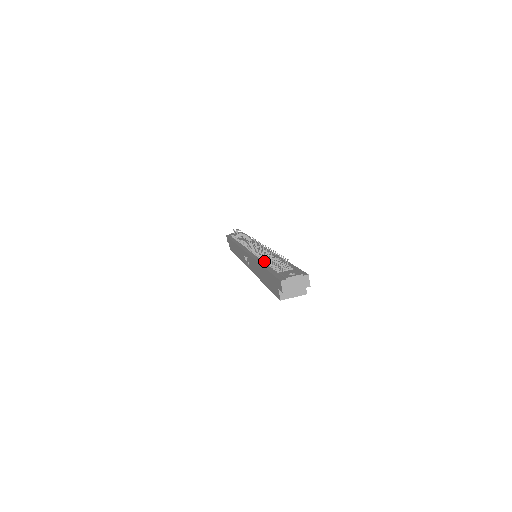
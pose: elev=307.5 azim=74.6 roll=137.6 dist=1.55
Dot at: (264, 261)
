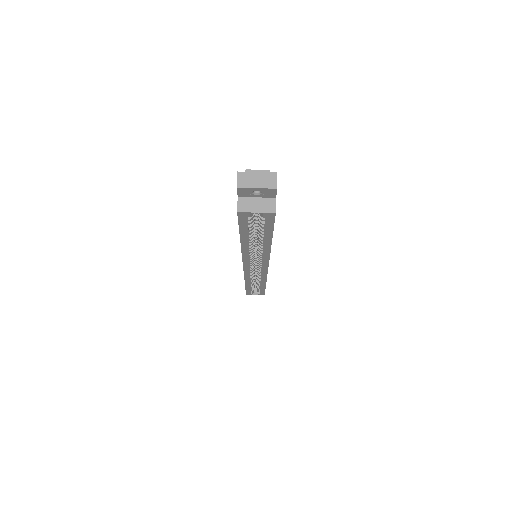
Dot at: occluded
